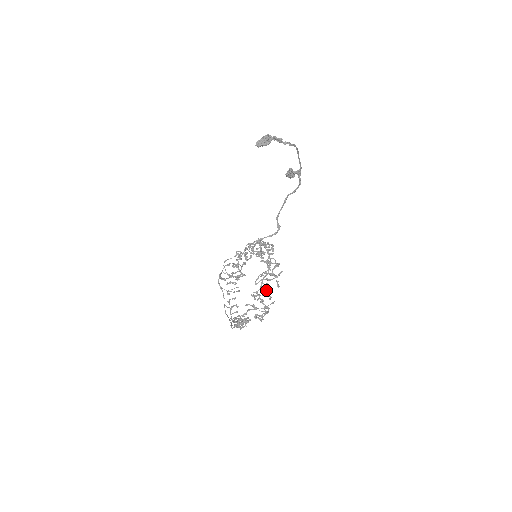
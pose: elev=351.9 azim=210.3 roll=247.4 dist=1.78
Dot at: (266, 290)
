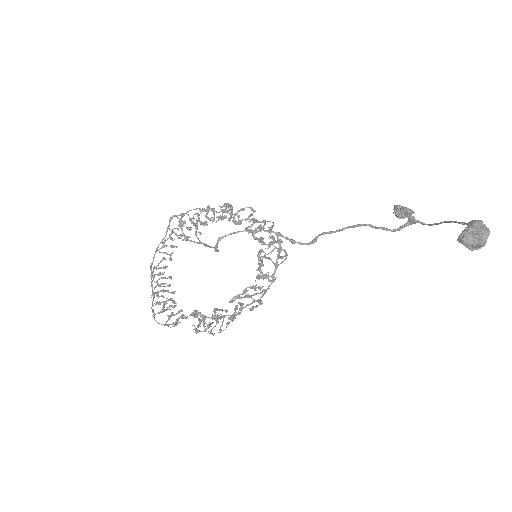
Dot at: (235, 311)
